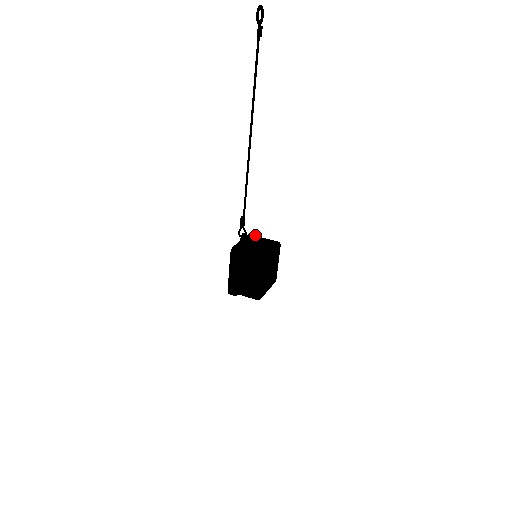
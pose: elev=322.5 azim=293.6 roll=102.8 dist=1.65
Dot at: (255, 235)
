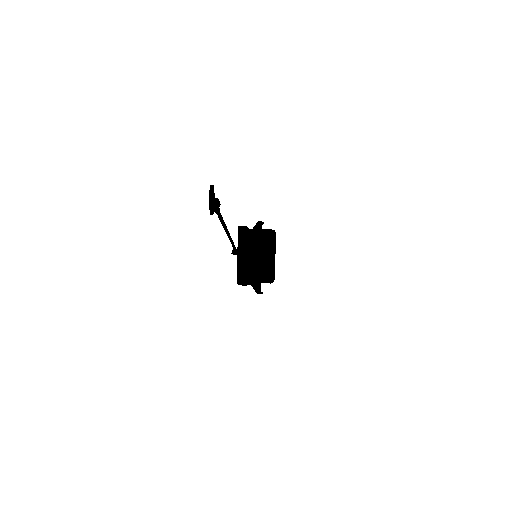
Dot at: (245, 235)
